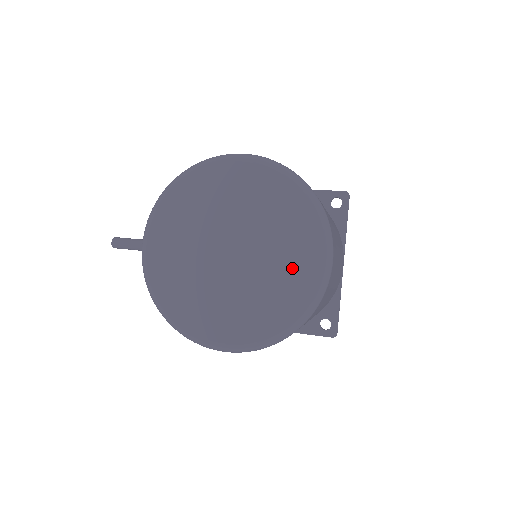
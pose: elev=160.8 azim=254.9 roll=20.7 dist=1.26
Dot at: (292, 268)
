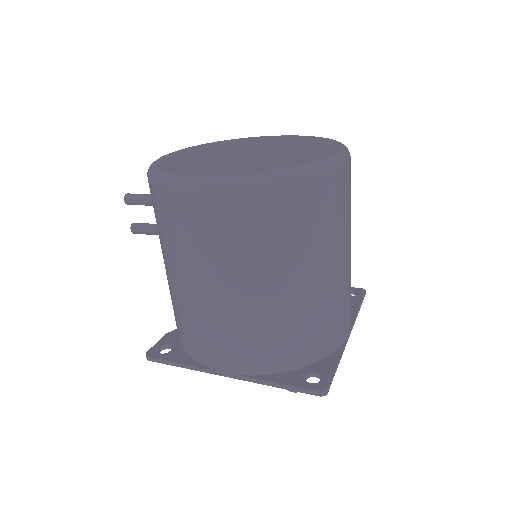
Dot at: (305, 154)
